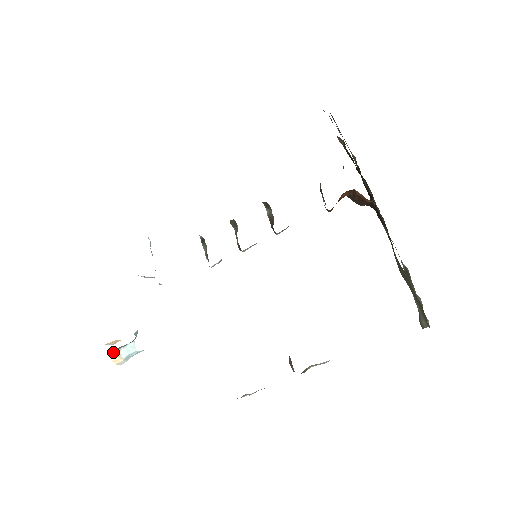
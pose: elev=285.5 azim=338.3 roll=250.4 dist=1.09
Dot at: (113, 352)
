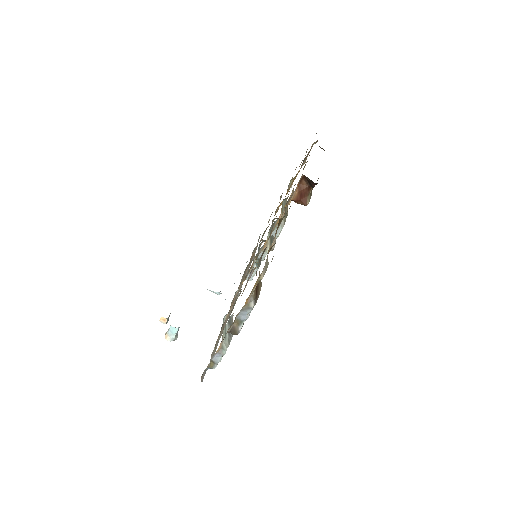
Dot at: occluded
